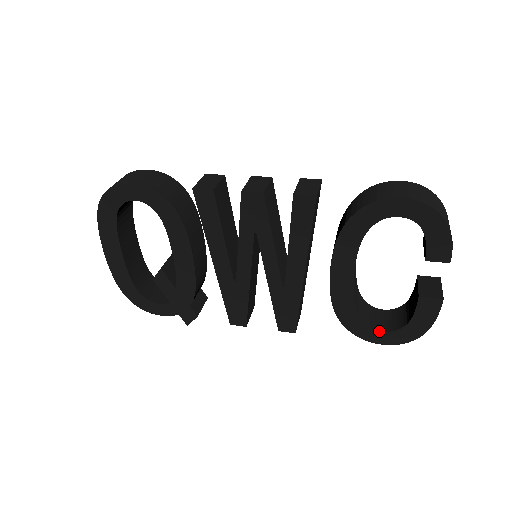
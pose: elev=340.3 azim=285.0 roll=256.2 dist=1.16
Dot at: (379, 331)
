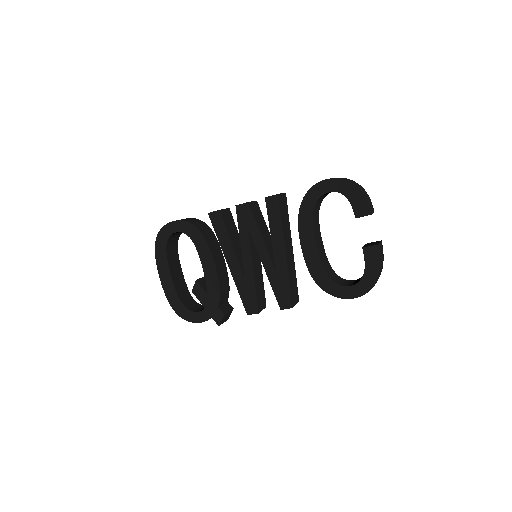
Dot at: (347, 286)
